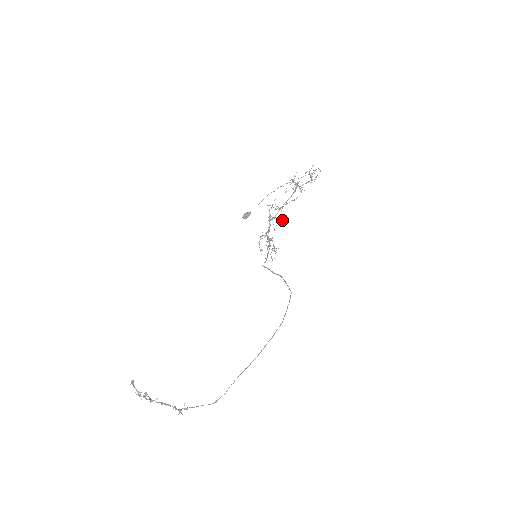
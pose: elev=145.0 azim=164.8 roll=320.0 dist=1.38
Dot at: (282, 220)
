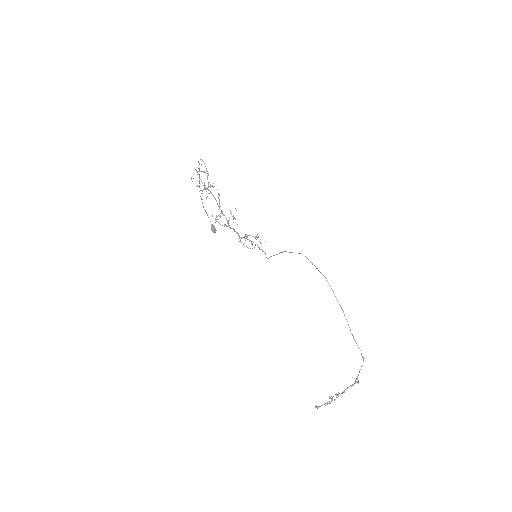
Dot at: occluded
